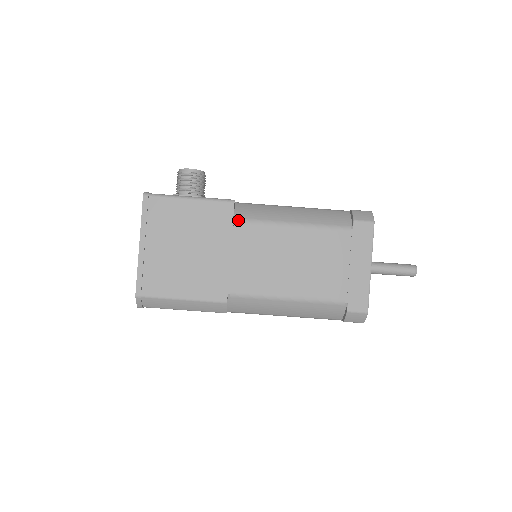
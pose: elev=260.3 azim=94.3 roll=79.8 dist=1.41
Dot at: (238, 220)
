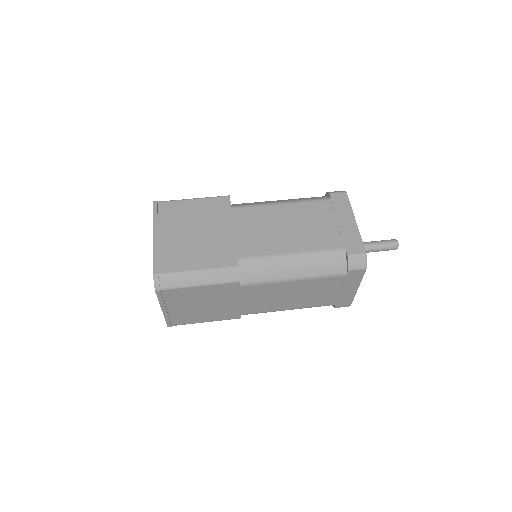
Dot at: (235, 207)
